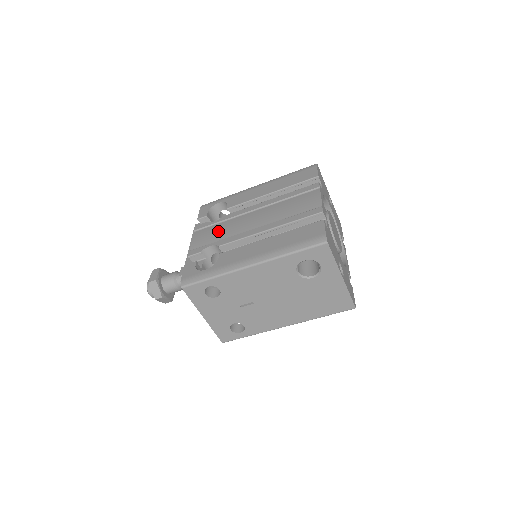
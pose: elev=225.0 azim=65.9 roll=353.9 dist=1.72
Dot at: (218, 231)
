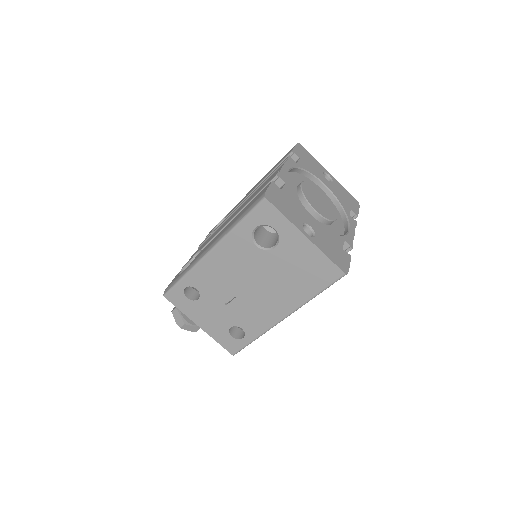
Dot at: occluded
